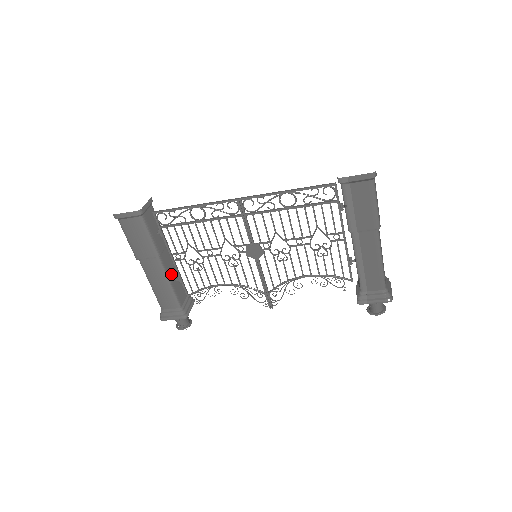
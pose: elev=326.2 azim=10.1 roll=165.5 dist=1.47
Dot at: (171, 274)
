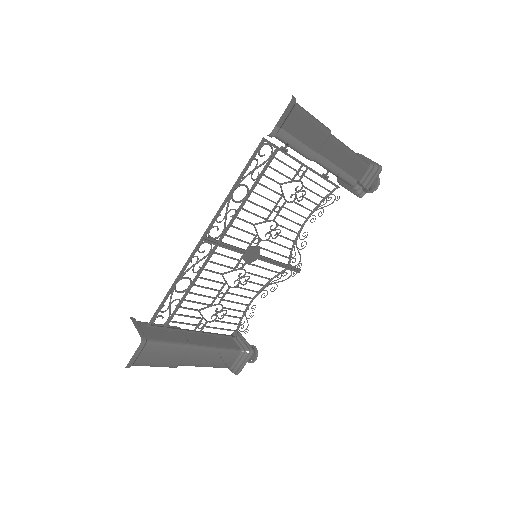
Dot at: (209, 342)
